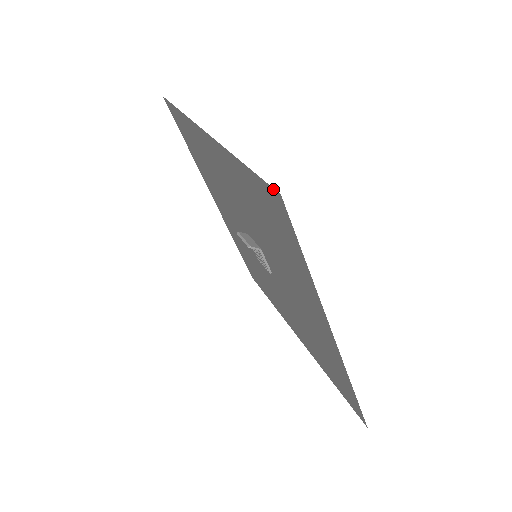
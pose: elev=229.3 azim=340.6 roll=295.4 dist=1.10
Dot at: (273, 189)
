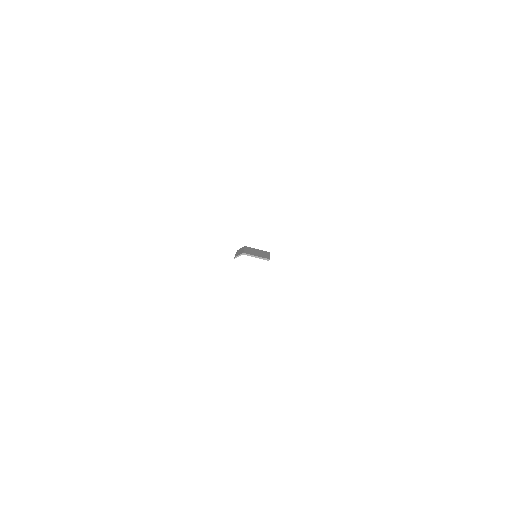
Dot at: occluded
